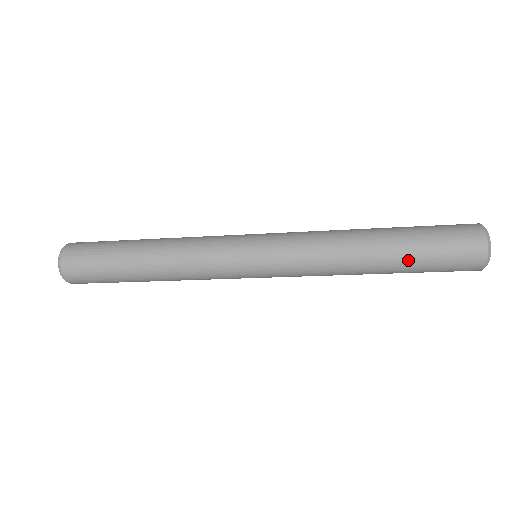
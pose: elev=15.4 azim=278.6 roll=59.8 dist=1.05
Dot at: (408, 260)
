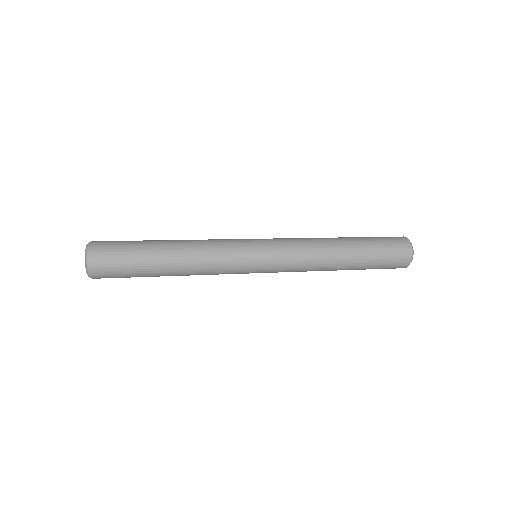
Dot at: (361, 269)
